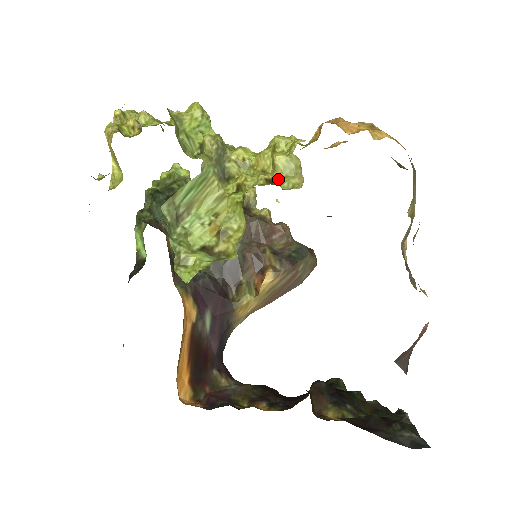
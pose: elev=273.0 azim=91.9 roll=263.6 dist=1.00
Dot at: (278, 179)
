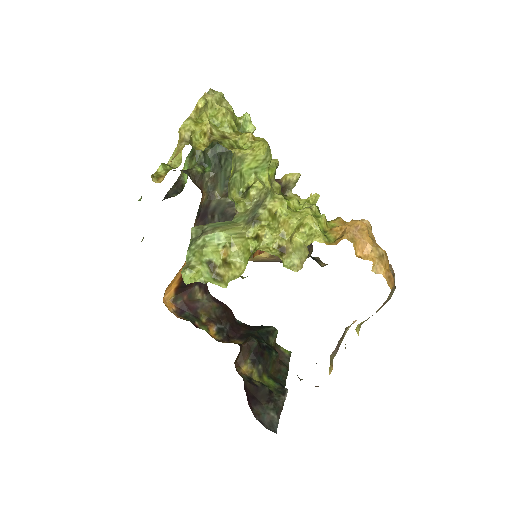
Dot at: (288, 250)
